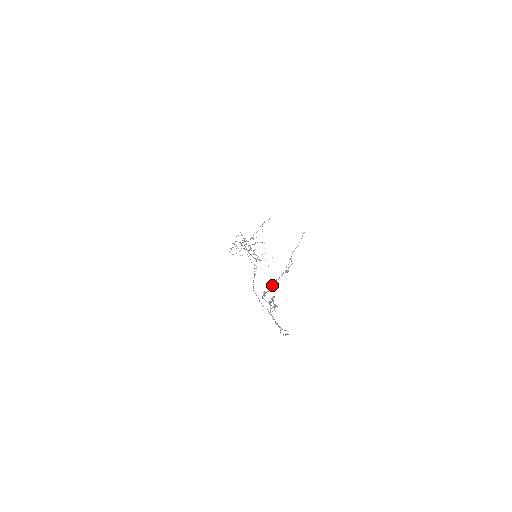
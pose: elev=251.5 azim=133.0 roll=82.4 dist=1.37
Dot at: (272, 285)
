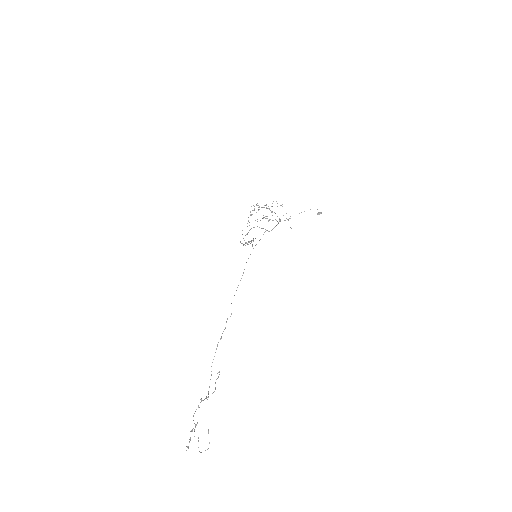
Dot at: (204, 399)
